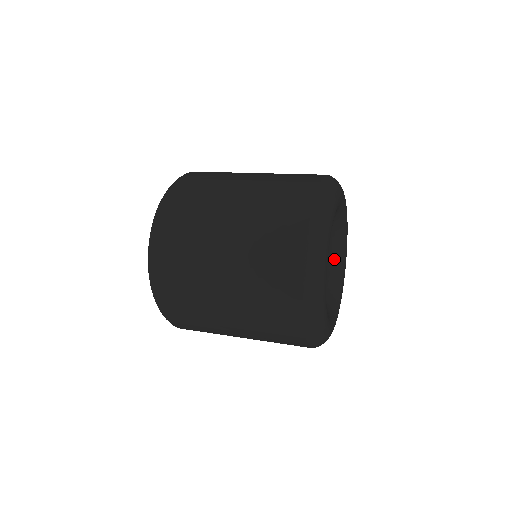
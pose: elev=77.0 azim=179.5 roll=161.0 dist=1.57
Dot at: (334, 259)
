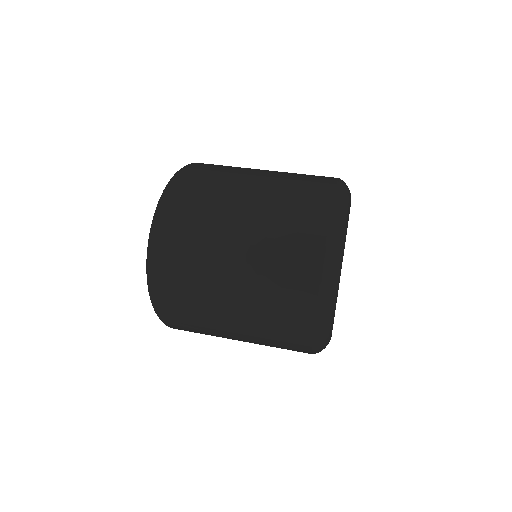
Dot at: occluded
